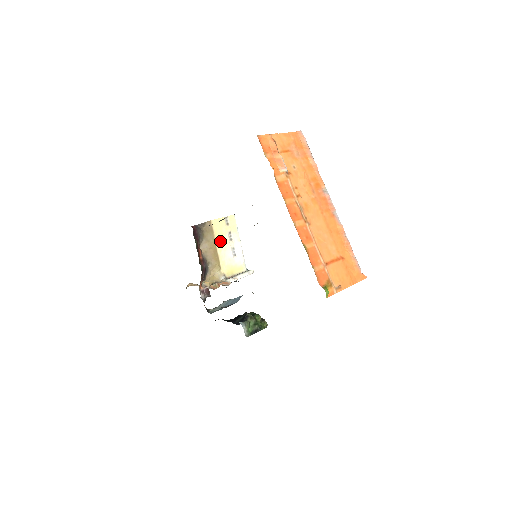
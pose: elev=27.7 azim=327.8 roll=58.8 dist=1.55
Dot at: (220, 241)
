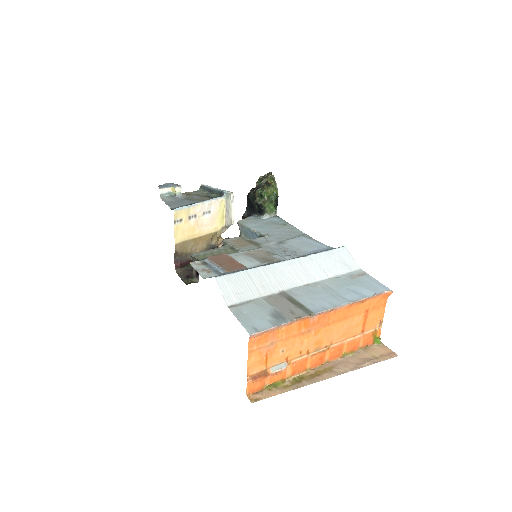
Dot at: (194, 232)
